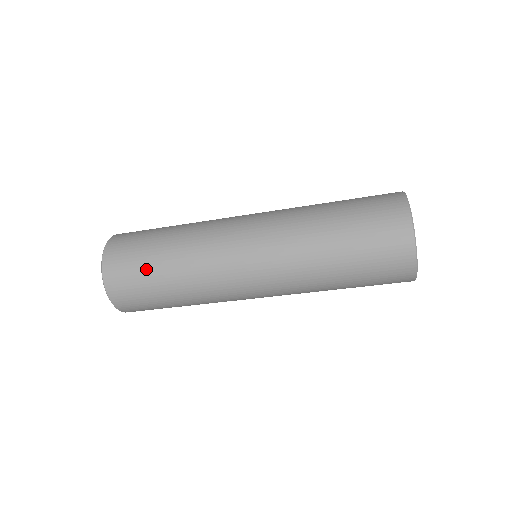
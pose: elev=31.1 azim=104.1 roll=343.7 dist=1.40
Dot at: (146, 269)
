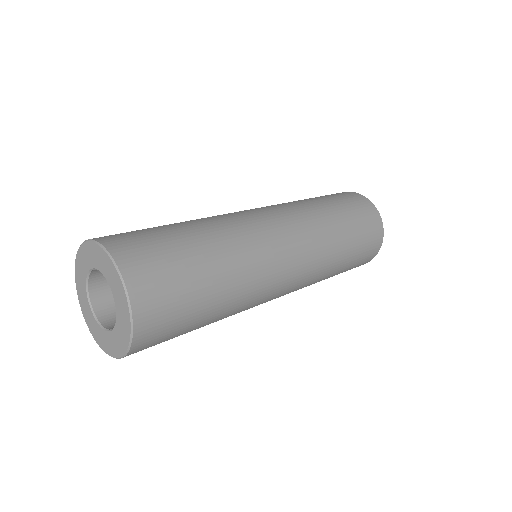
Dot at: (191, 276)
